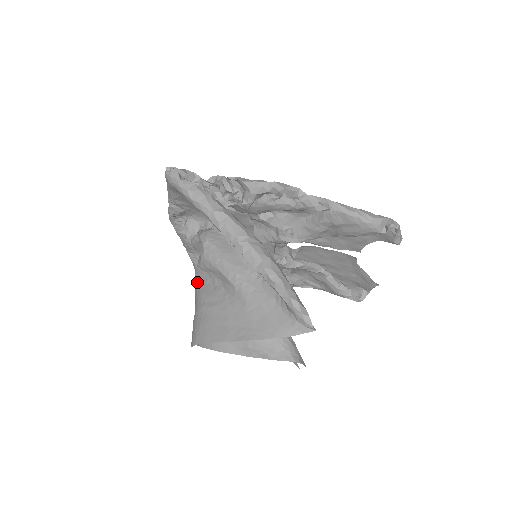
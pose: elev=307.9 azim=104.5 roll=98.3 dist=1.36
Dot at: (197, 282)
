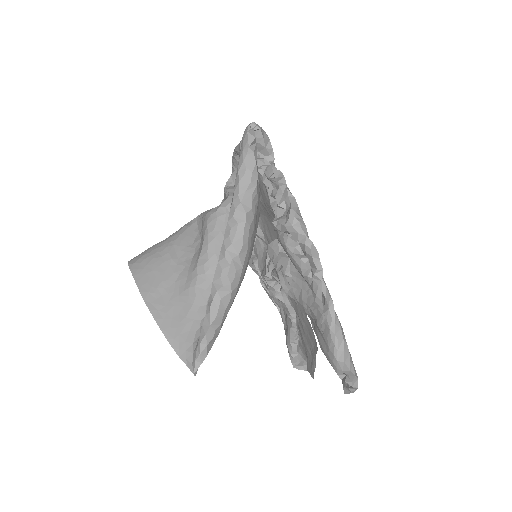
Dot at: (192, 221)
